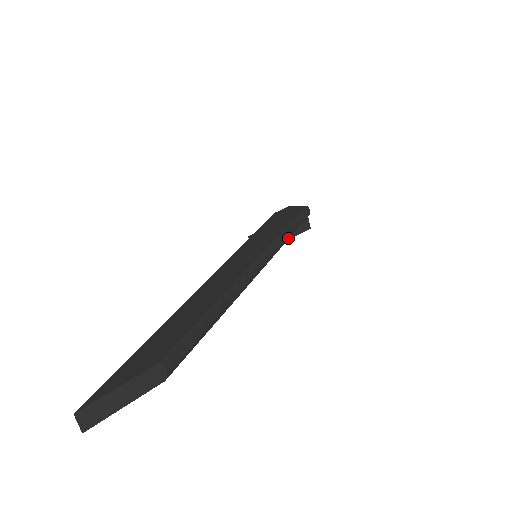
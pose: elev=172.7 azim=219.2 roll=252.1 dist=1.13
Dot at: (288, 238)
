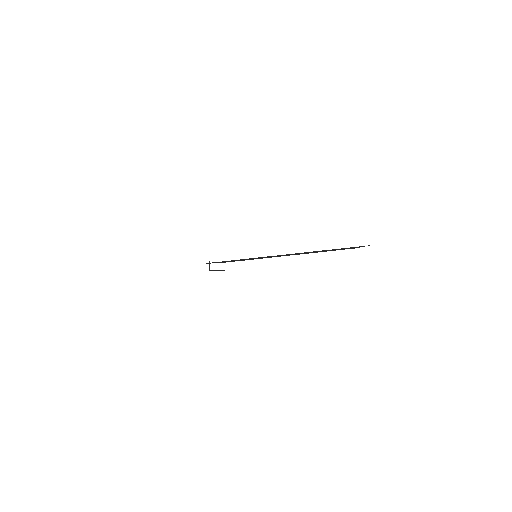
Dot at: occluded
